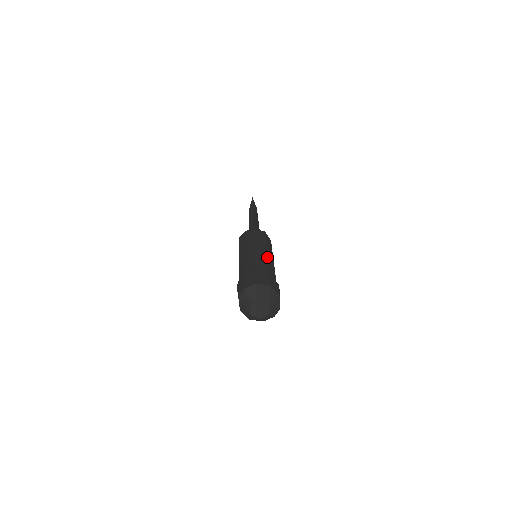
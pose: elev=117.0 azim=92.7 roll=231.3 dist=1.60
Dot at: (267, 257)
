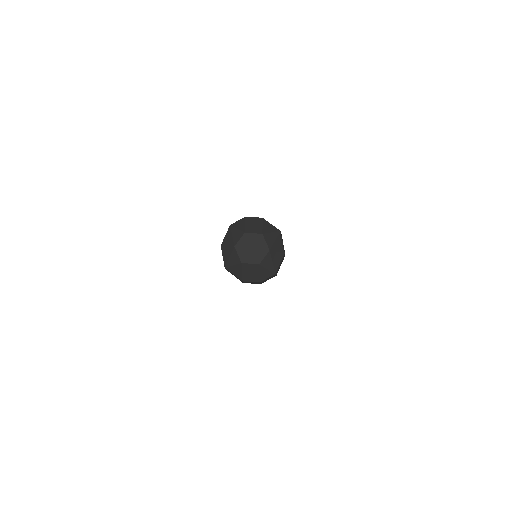
Dot at: occluded
